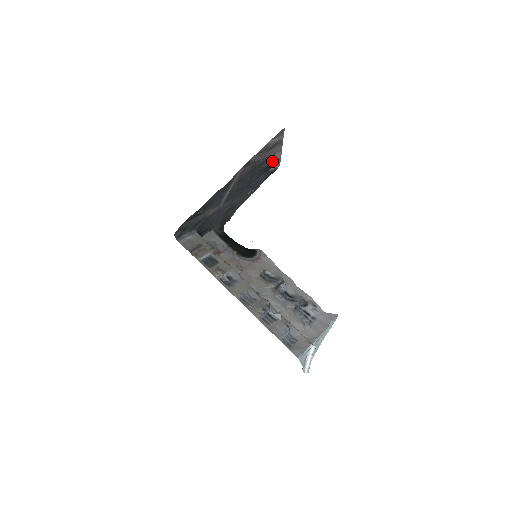
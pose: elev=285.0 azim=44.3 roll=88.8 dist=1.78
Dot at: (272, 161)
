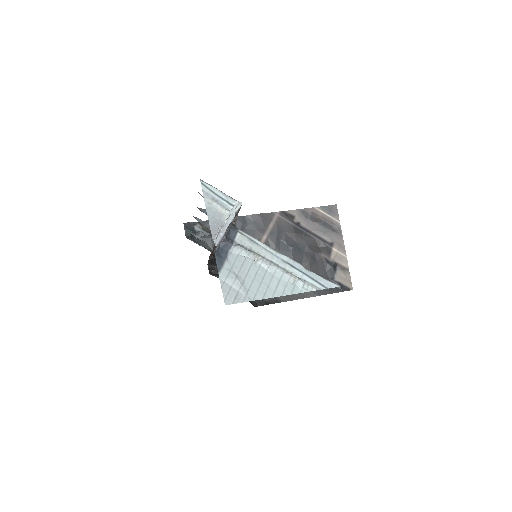
Dot at: (333, 260)
